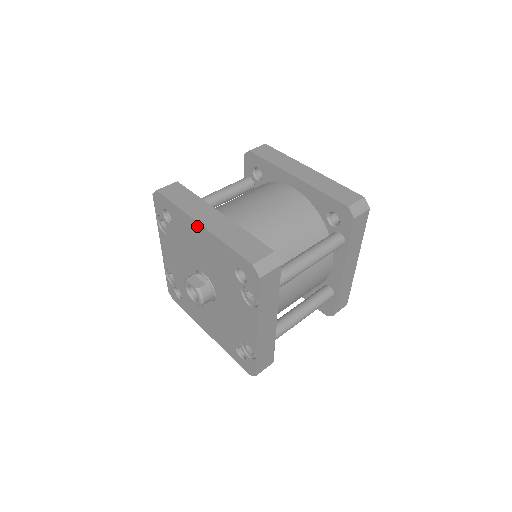
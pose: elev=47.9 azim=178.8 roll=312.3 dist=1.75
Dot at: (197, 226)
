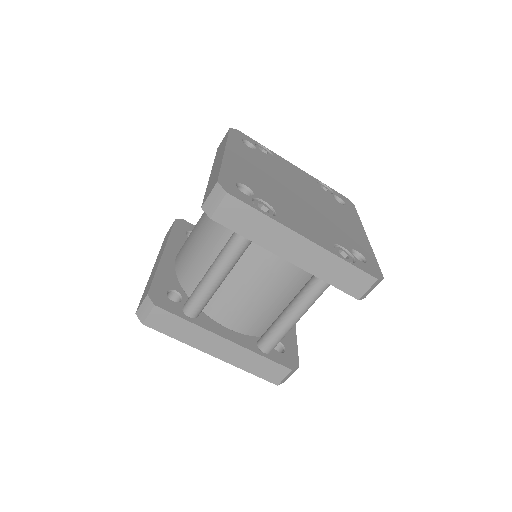
Dot at: occluded
